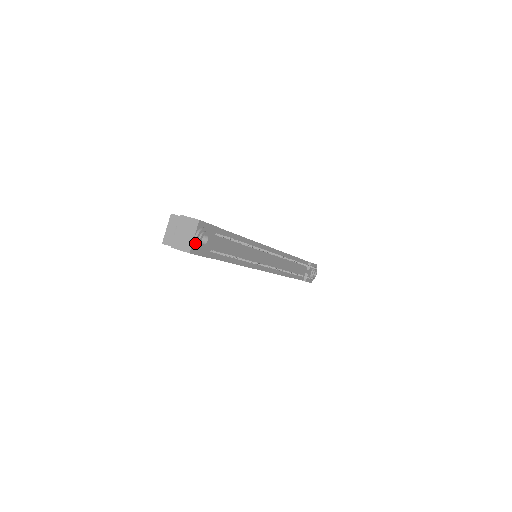
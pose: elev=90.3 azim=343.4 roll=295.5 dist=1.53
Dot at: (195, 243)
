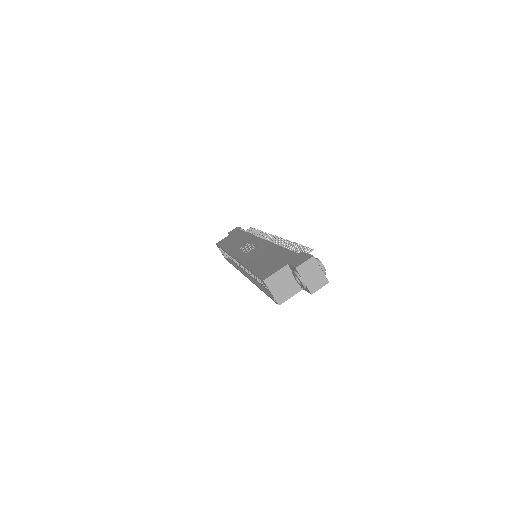
Dot at: (325, 273)
